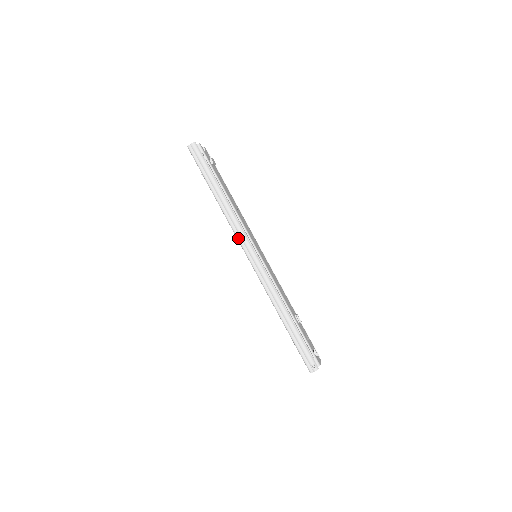
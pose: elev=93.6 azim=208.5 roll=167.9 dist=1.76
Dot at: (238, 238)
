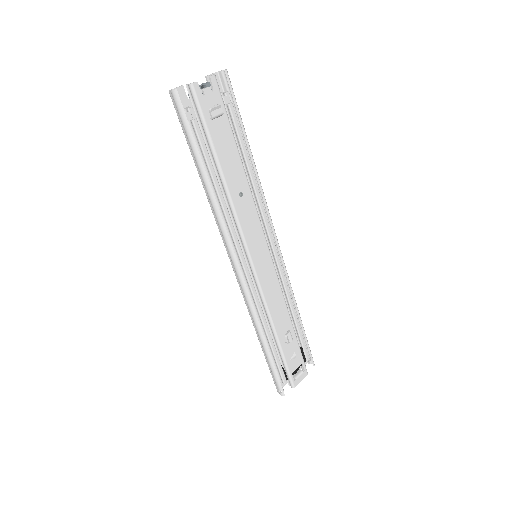
Dot at: (223, 242)
